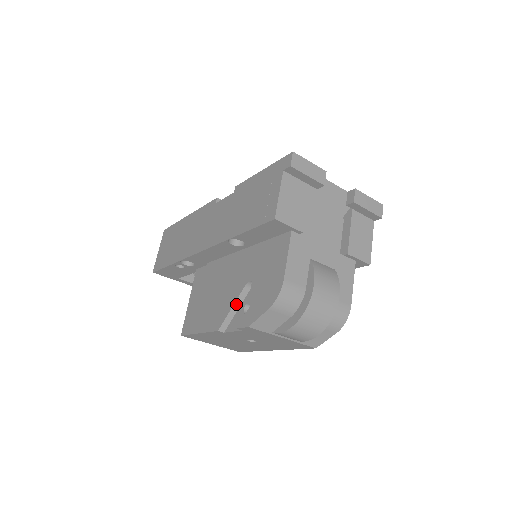
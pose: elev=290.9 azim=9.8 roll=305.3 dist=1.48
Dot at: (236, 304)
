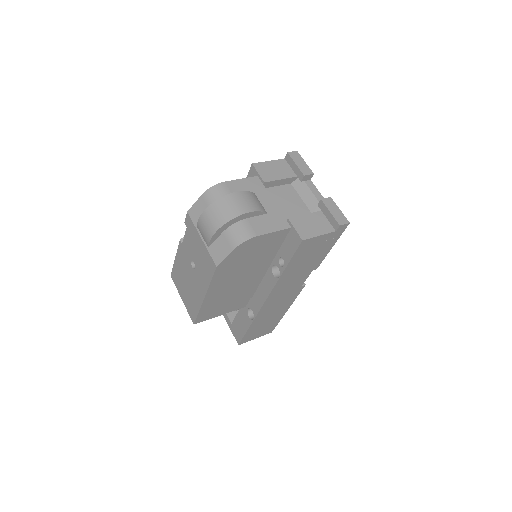
Dot at: occluded
